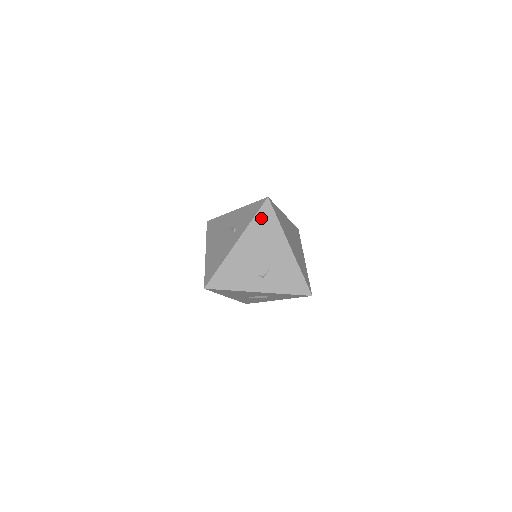
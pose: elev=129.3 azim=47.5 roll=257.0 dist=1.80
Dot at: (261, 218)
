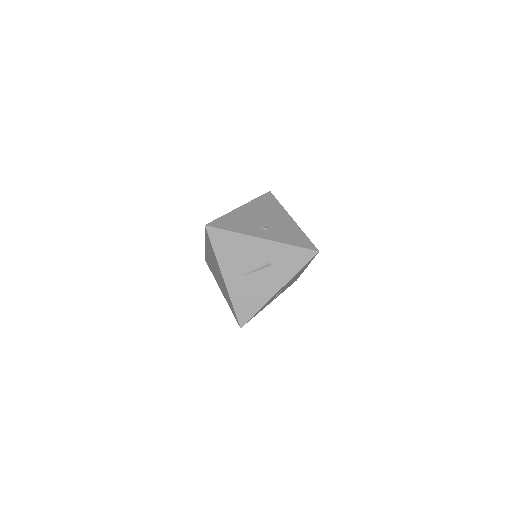
Dot at: (264, 199)
